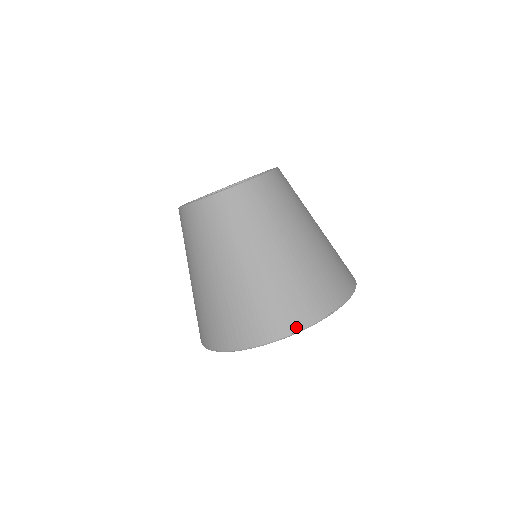
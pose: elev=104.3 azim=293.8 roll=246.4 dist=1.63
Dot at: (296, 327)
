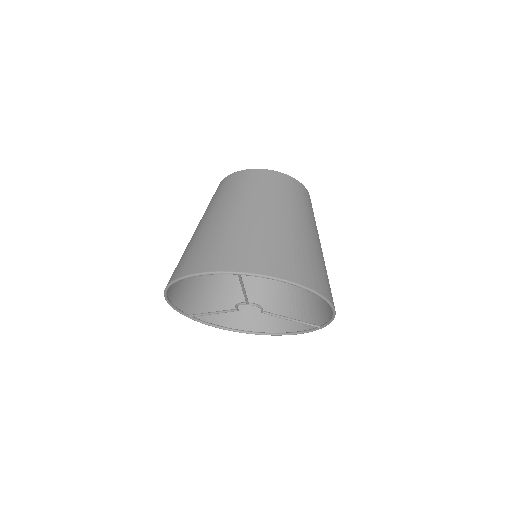
Dot at: (240, 268)
